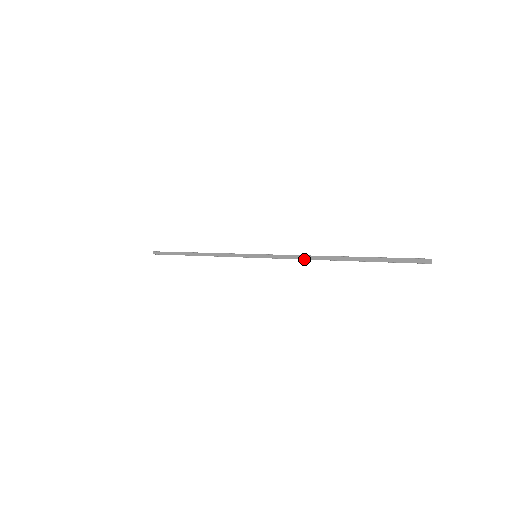
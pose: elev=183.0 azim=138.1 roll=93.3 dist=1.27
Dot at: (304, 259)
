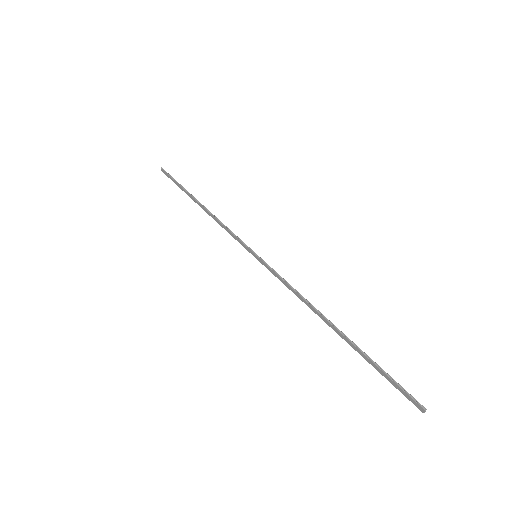
Dot at: (301, 300)
